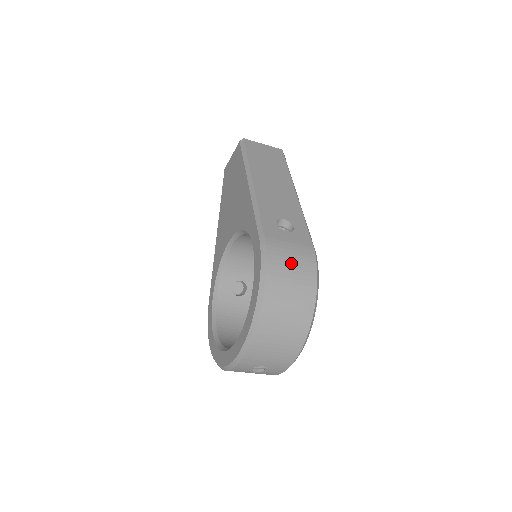
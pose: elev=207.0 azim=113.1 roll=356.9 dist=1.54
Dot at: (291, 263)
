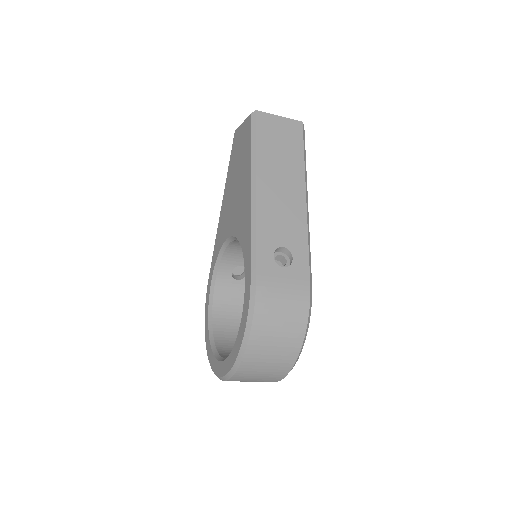
Dot at: (281, 310)
